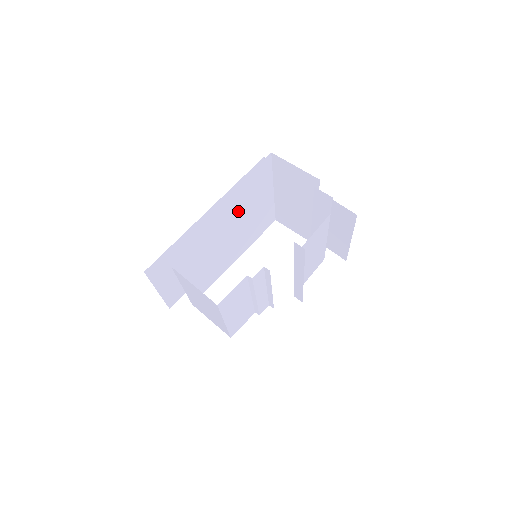
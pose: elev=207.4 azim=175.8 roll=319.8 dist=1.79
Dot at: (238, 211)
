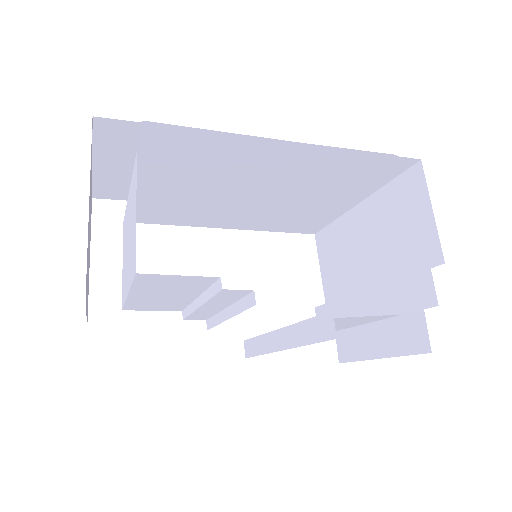
Dot at: (297, 181)
